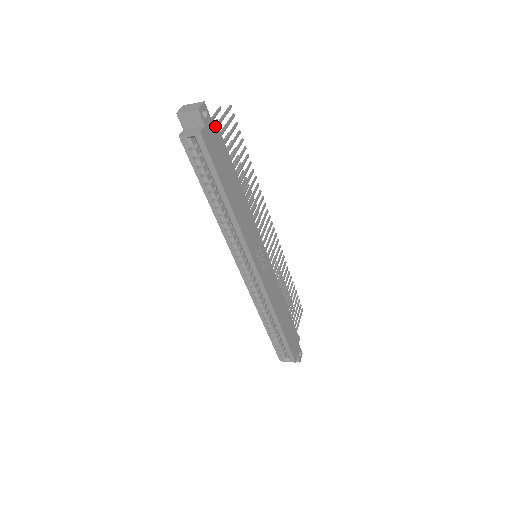
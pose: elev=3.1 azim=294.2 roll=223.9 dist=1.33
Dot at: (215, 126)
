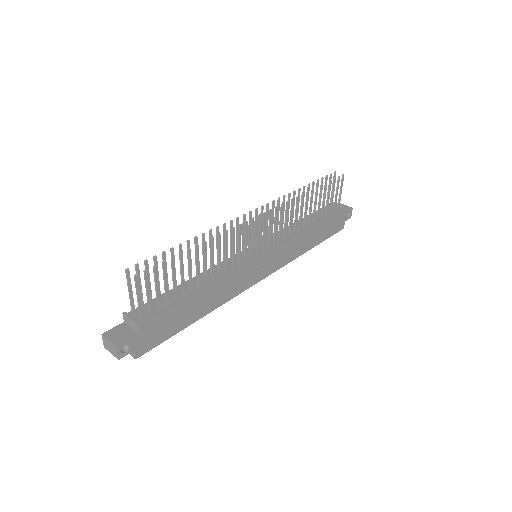
Dot at: (141, 330)
